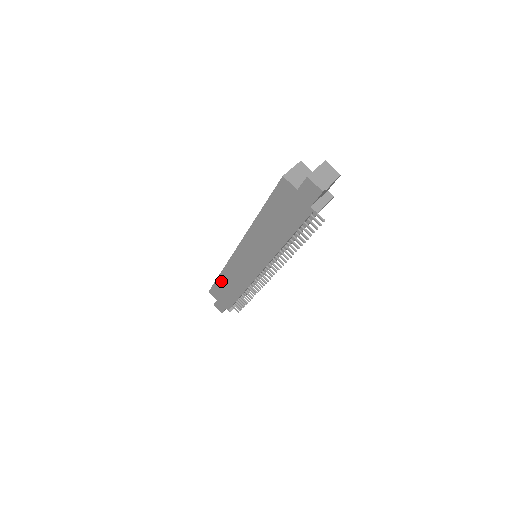
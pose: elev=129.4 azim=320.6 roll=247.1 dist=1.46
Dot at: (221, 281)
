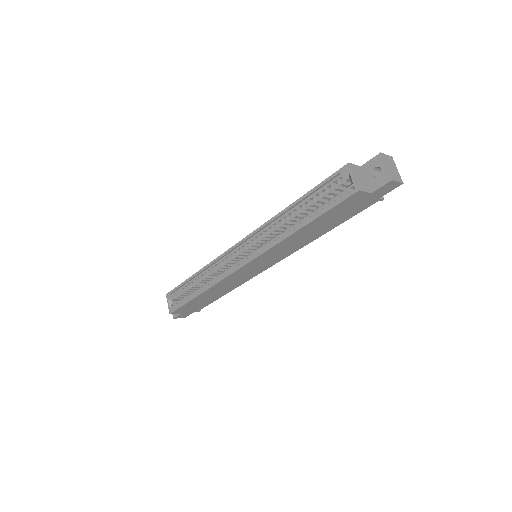
Dot at: (200, 297)
